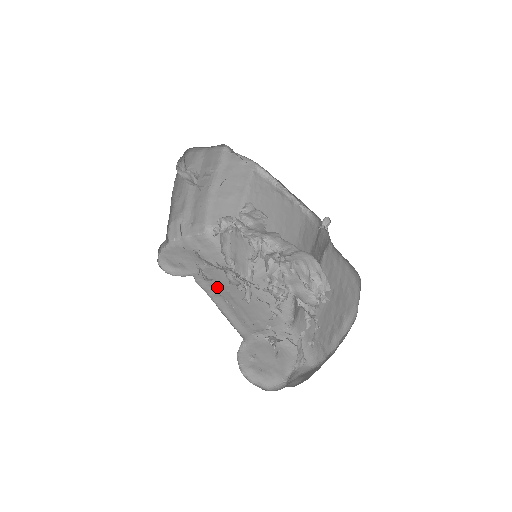
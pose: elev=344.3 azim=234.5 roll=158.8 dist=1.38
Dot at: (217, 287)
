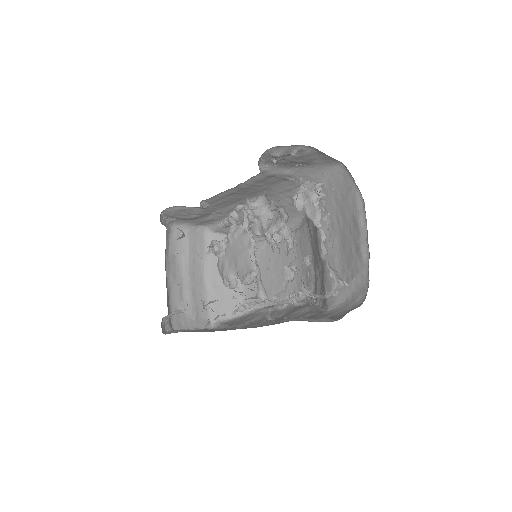
Dot at: occluded
